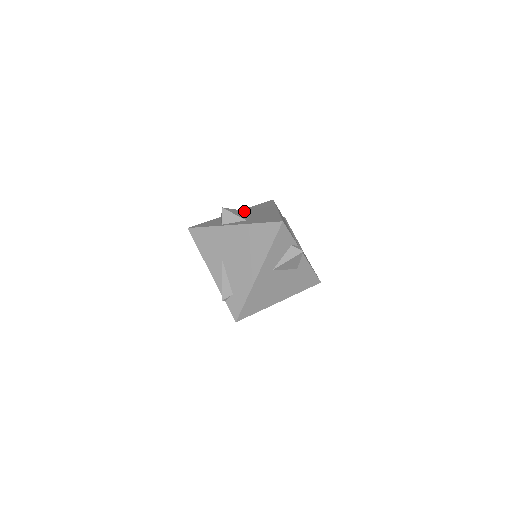
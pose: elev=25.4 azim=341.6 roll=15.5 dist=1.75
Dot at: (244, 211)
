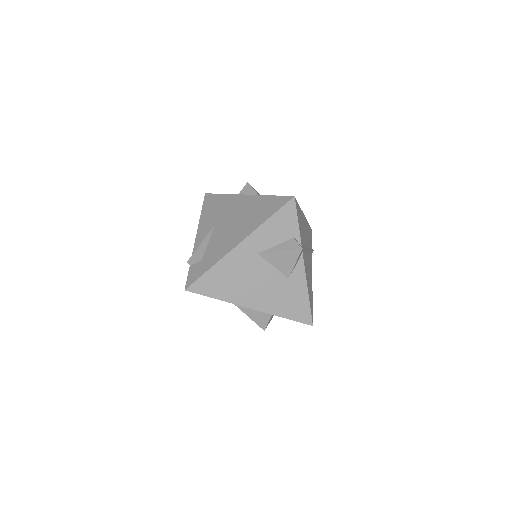
Dot at: occluded
